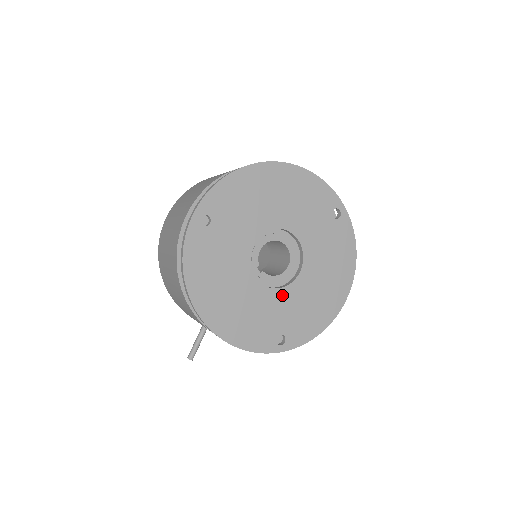
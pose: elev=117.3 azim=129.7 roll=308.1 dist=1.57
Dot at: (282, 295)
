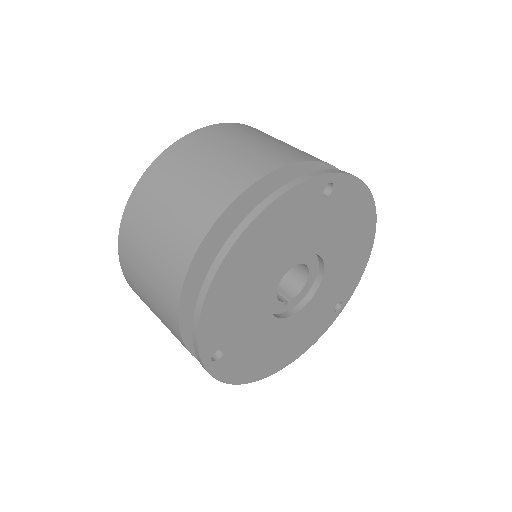
Dot at: (320, 293)
